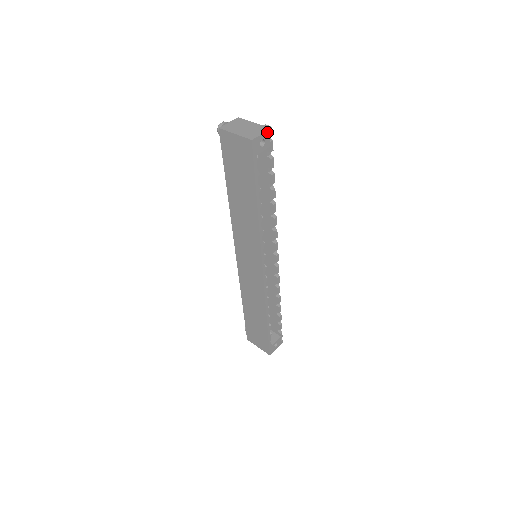
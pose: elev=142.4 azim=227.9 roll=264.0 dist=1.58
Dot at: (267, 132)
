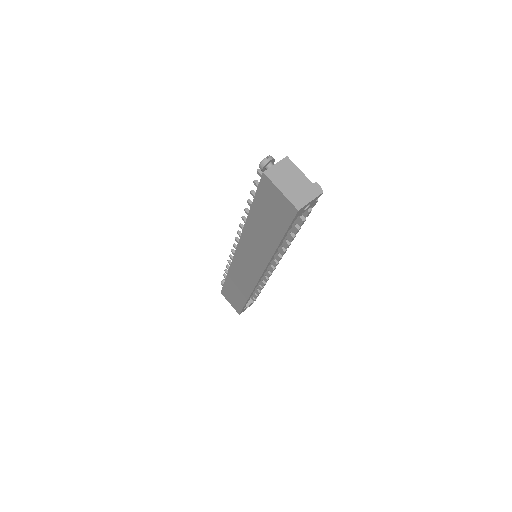
Dot at: (316, 197)
